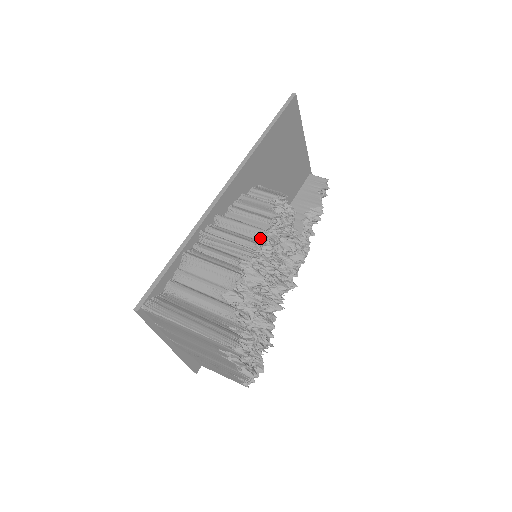
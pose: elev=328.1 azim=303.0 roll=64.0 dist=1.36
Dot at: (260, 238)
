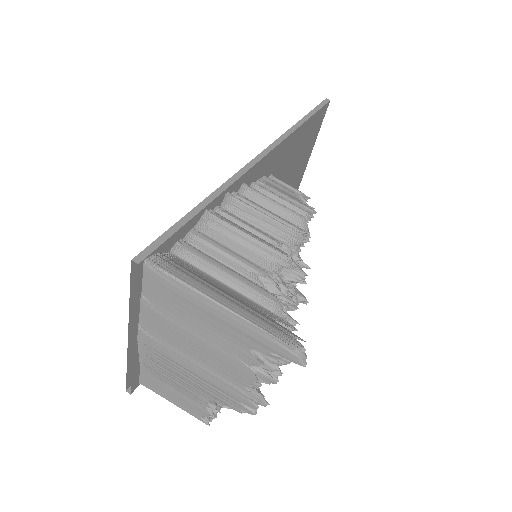
Dot at: (300, 226)
